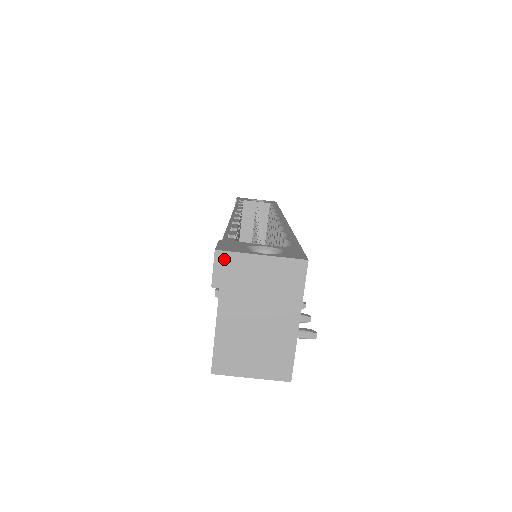
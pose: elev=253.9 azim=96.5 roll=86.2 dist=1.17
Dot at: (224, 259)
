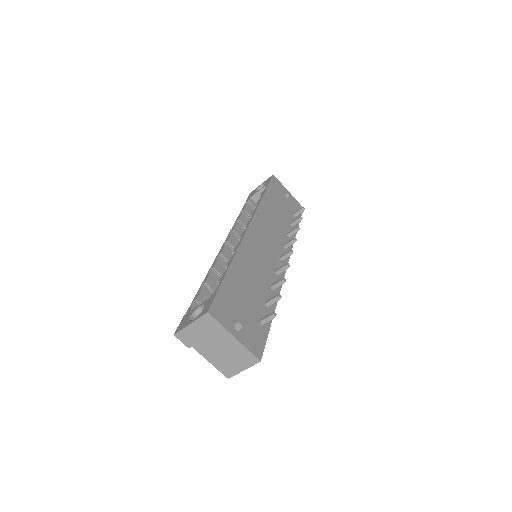
Dot at: (180, 336)
